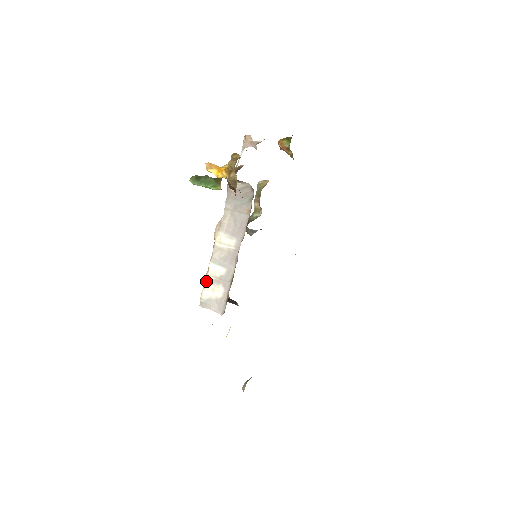
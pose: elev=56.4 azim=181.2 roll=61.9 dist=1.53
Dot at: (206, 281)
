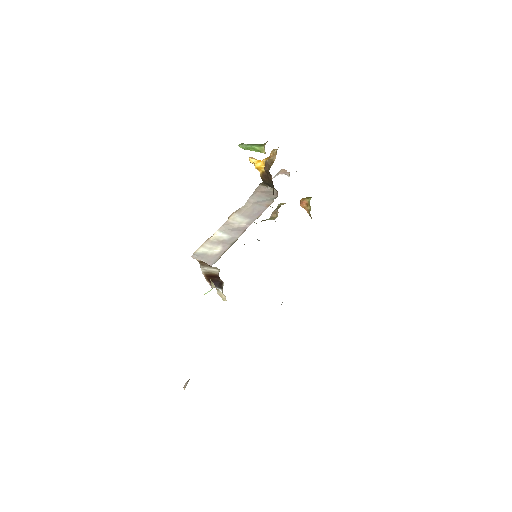
Dot at: (207, 241)
